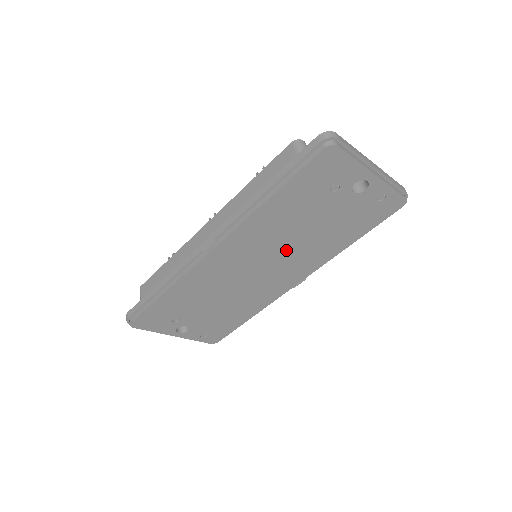
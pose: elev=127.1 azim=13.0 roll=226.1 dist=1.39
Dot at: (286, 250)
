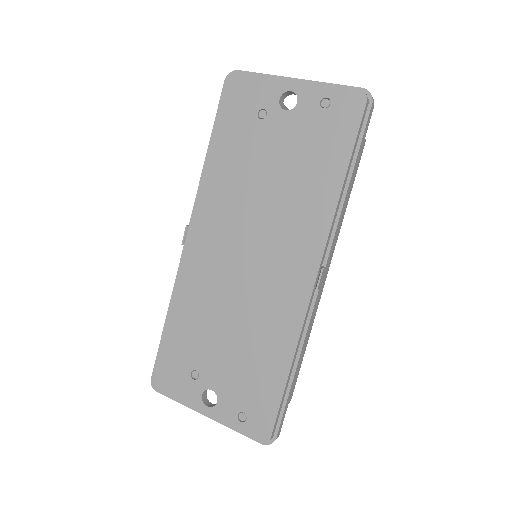
Dot at: (263, 217)
